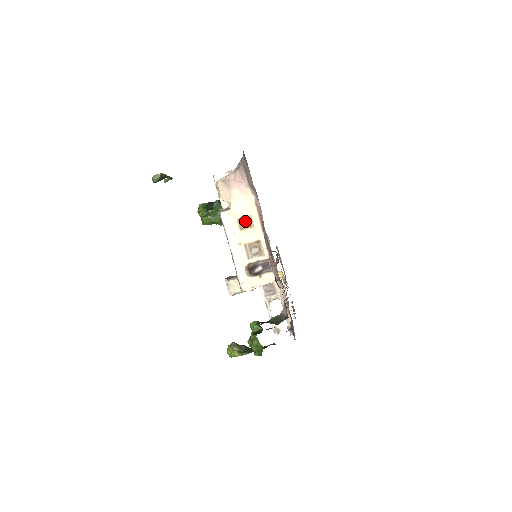
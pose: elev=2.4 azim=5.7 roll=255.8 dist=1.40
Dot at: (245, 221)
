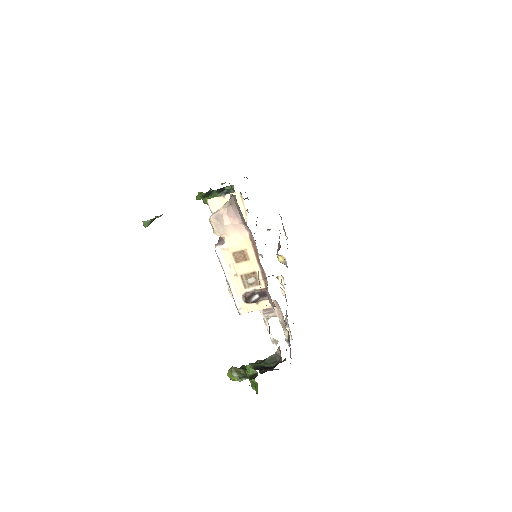
Dot at: (240, 254)
